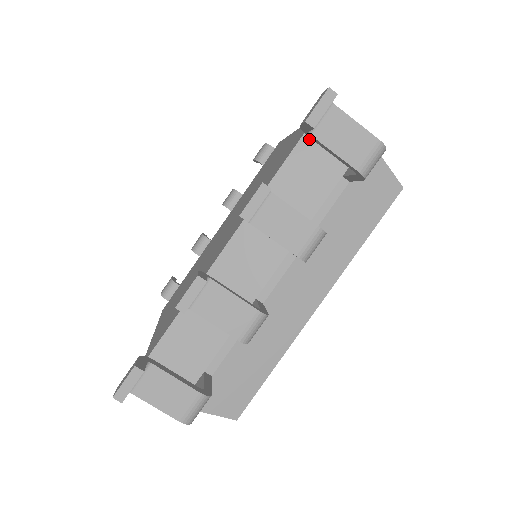
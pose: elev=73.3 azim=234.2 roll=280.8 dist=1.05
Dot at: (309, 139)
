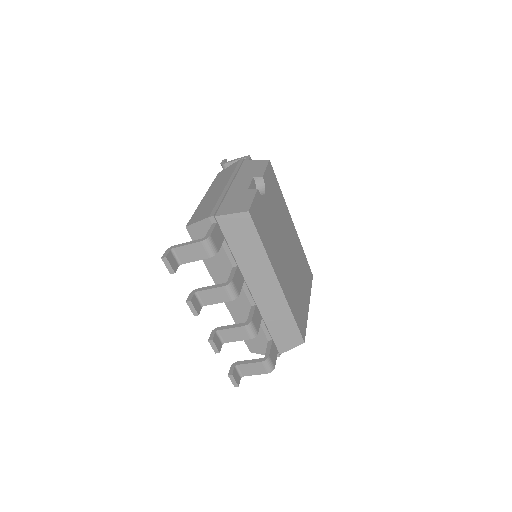
Dot at: (194, 237)
